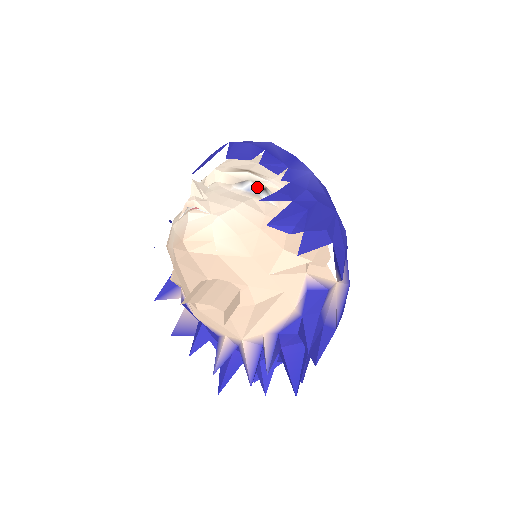
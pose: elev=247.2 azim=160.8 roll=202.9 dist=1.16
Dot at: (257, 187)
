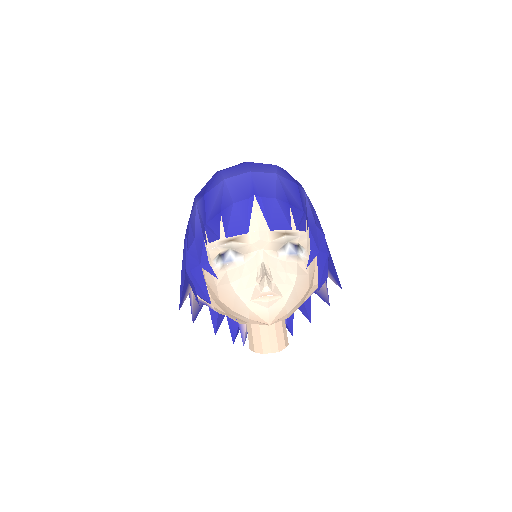
Dot at: (294, 247)
